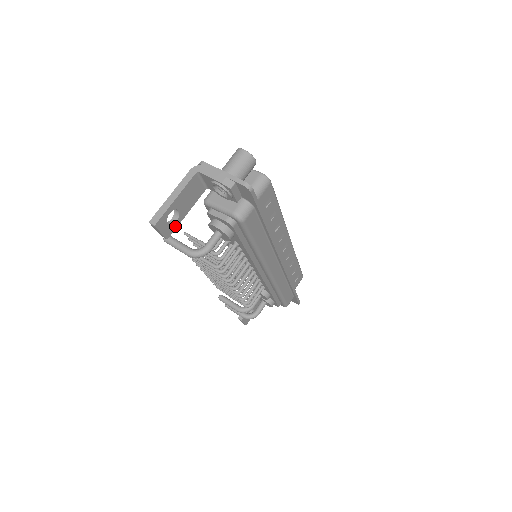
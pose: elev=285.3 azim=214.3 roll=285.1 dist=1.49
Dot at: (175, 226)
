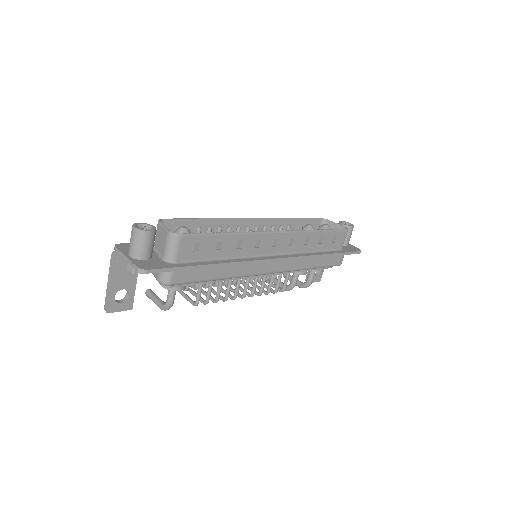
Dot at: (131, 298)
